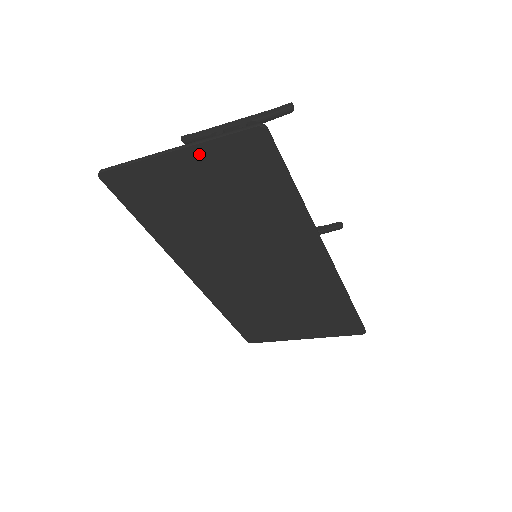
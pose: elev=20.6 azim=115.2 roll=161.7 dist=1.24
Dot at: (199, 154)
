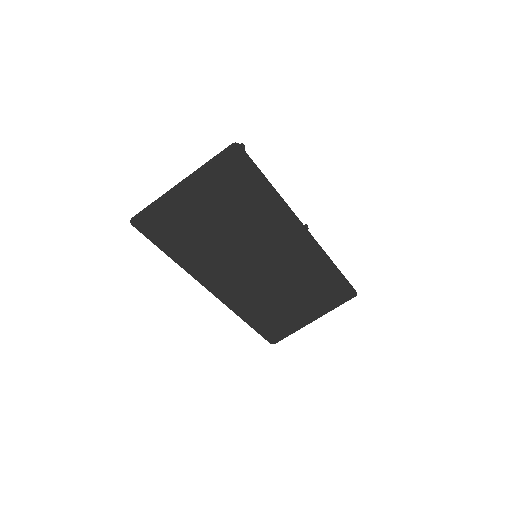
Dot at: (199, 179)
